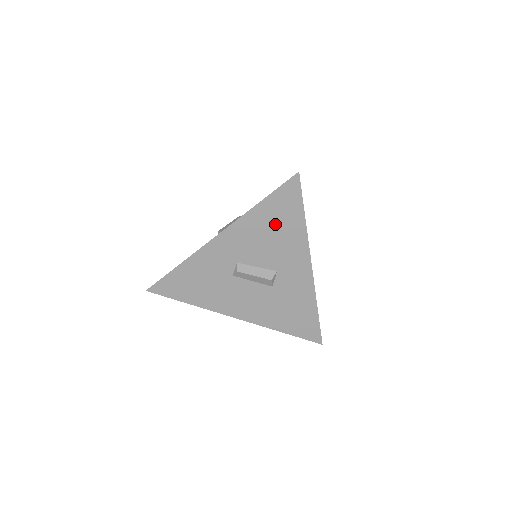
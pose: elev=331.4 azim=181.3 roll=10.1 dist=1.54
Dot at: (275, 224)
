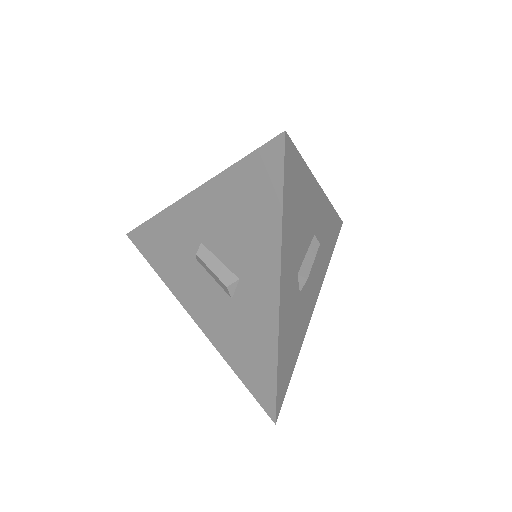
Dot at: (246, 206)
